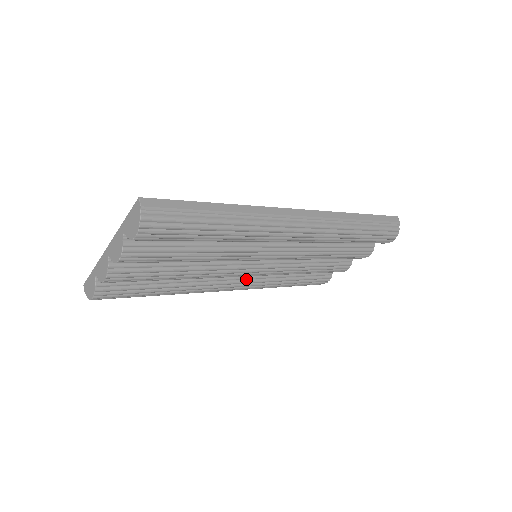
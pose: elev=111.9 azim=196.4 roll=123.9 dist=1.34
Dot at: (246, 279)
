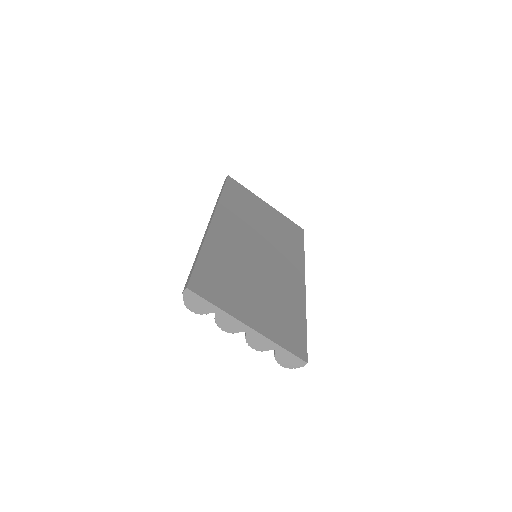
Dot at: occluded
